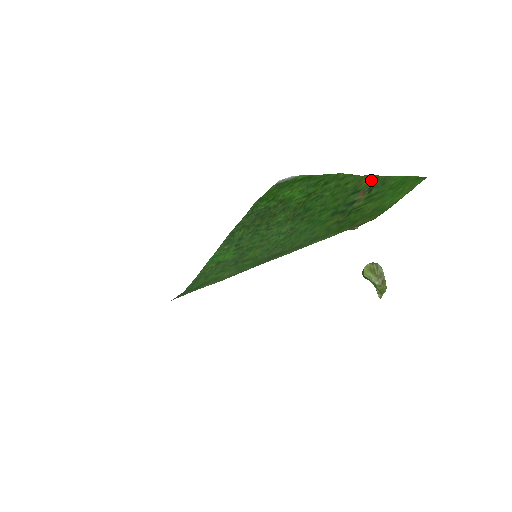
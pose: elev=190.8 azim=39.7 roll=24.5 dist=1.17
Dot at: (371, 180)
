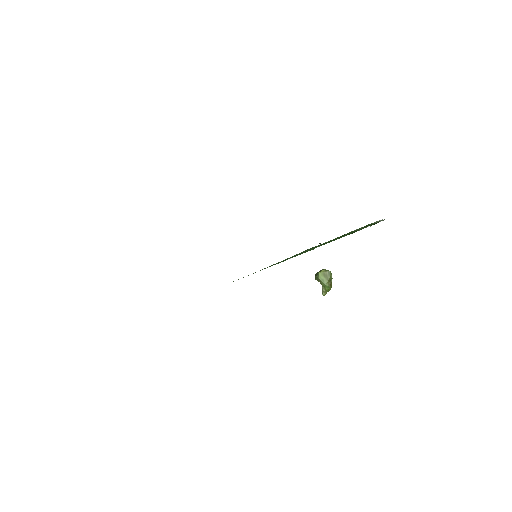
Dot at: occluded
